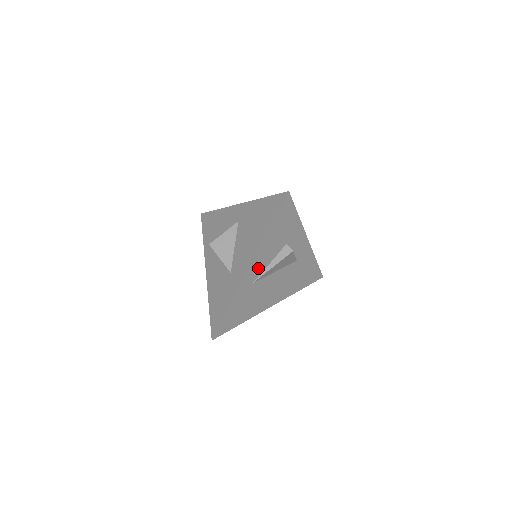
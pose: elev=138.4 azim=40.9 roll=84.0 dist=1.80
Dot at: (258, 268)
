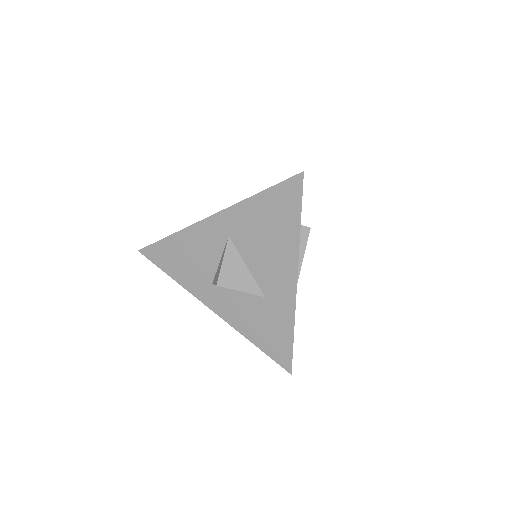
Dot at: occluded
